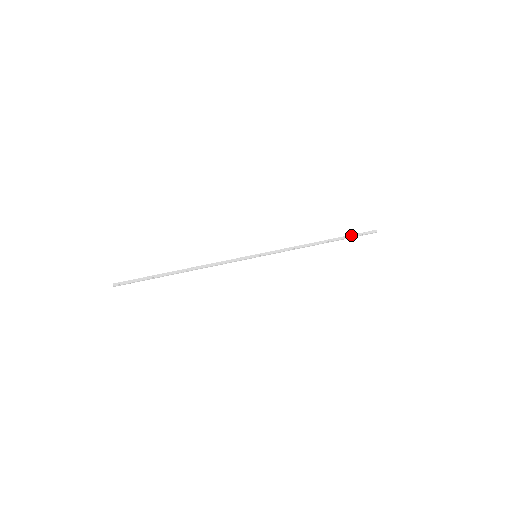
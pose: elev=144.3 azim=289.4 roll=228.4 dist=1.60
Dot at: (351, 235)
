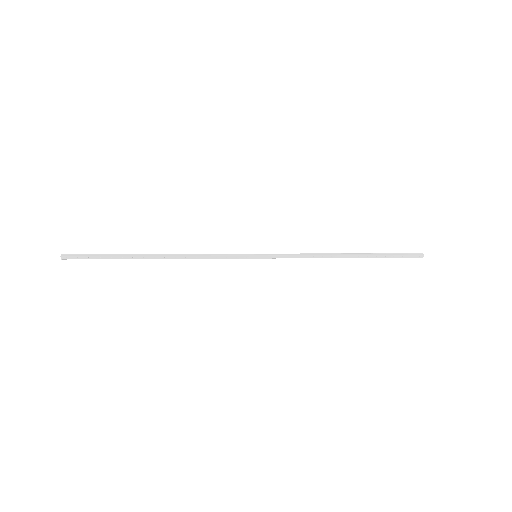
Dot at: (387, 254)
